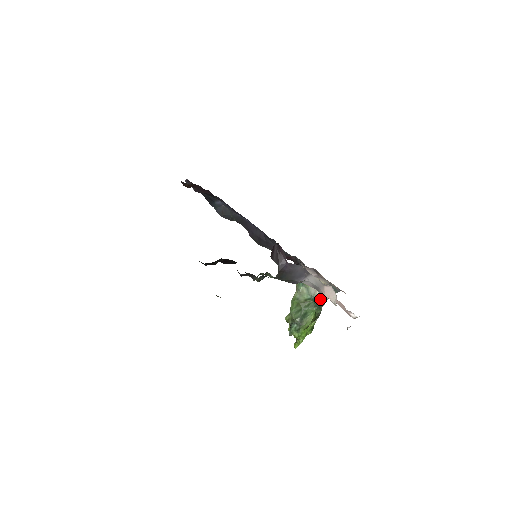
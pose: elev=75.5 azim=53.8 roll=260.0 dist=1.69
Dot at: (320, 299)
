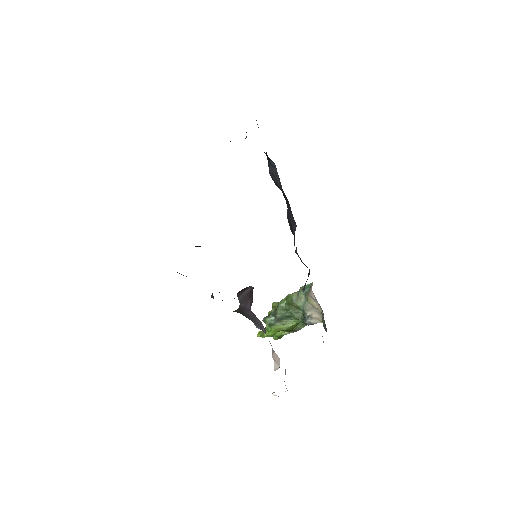
Dot at: (309, 319)
